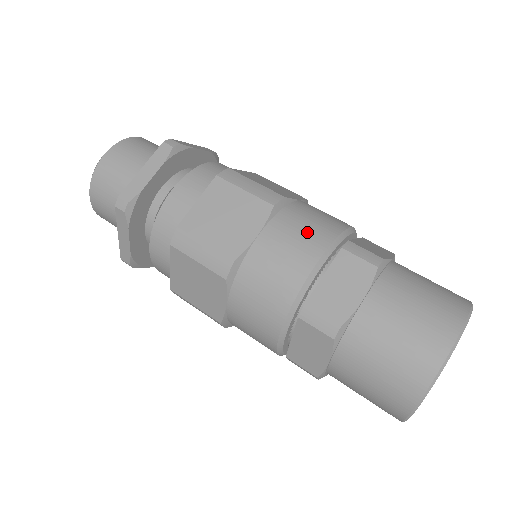
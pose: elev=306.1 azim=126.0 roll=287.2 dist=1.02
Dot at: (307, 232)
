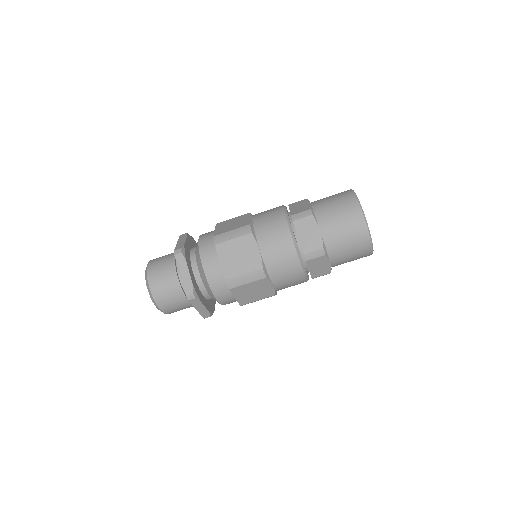
Dot at: (275, 229)
